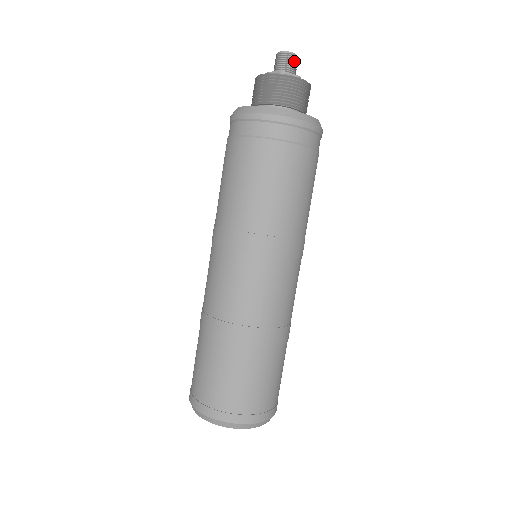
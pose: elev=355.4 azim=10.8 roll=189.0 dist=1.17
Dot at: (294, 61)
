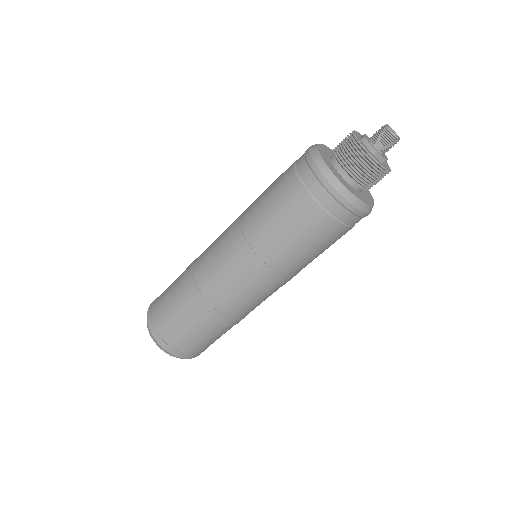
Dot at: (393, 144)
